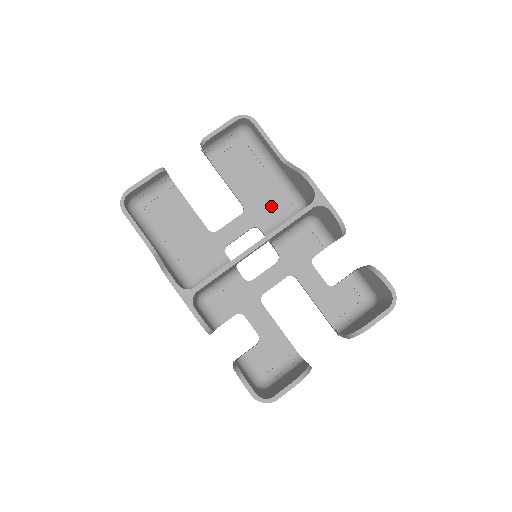
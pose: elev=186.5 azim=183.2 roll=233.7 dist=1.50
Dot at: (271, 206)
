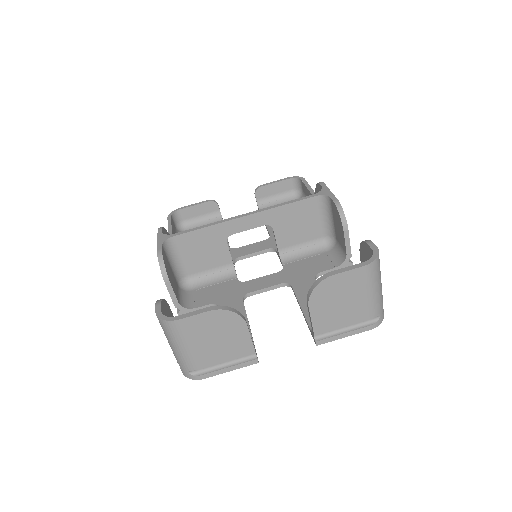
Dot at: occluded
